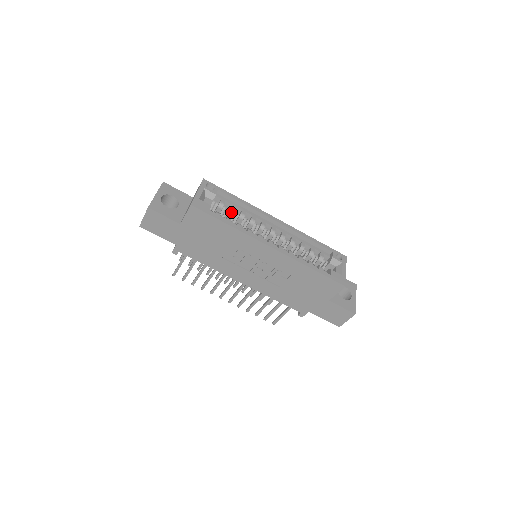
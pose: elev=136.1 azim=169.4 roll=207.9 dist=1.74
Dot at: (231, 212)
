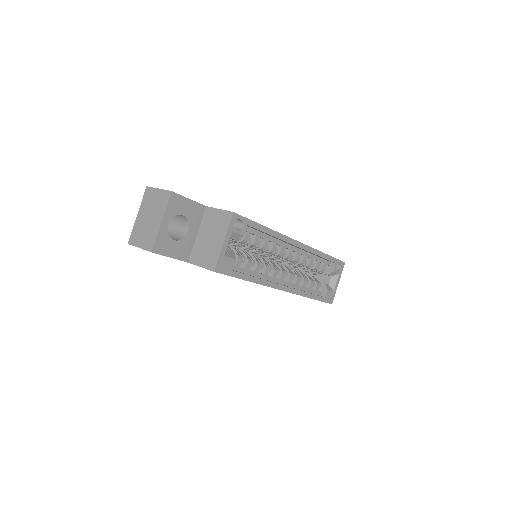
Dot at: (253, 246)
